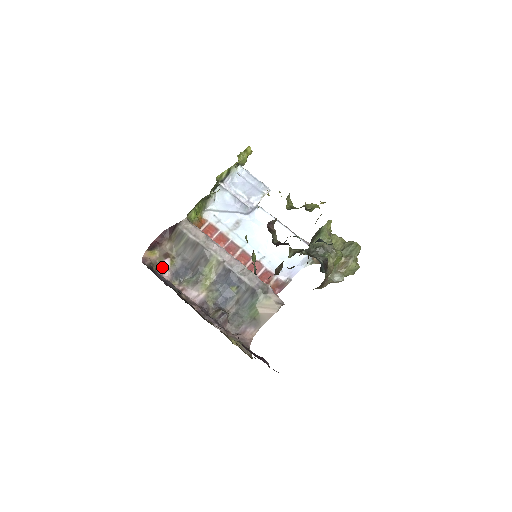
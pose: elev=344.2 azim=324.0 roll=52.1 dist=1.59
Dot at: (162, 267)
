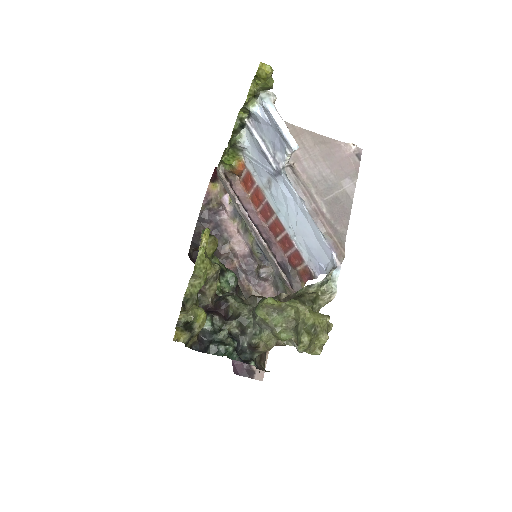
Dot at: (222, 203)
